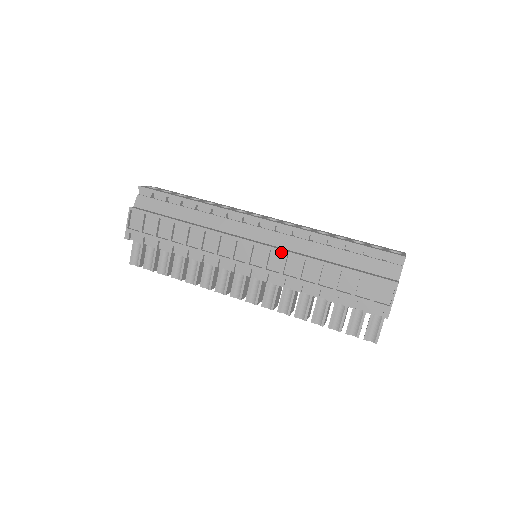
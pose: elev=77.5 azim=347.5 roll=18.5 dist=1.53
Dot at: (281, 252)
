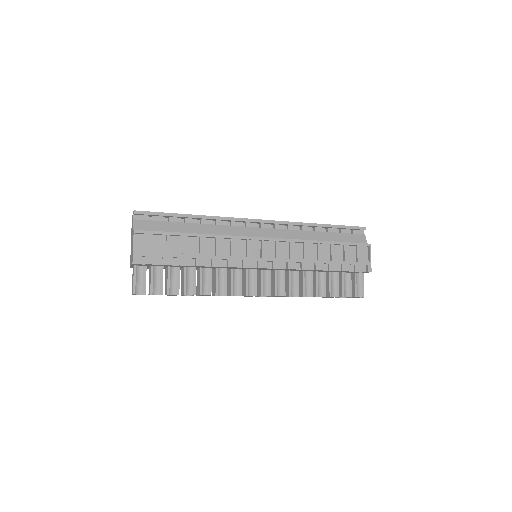
Dot at: (288, 241)
